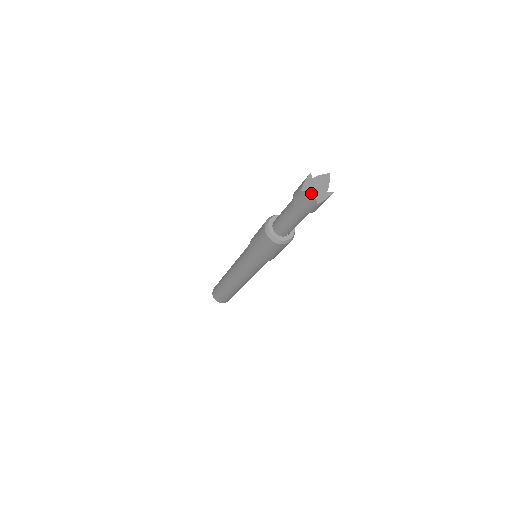
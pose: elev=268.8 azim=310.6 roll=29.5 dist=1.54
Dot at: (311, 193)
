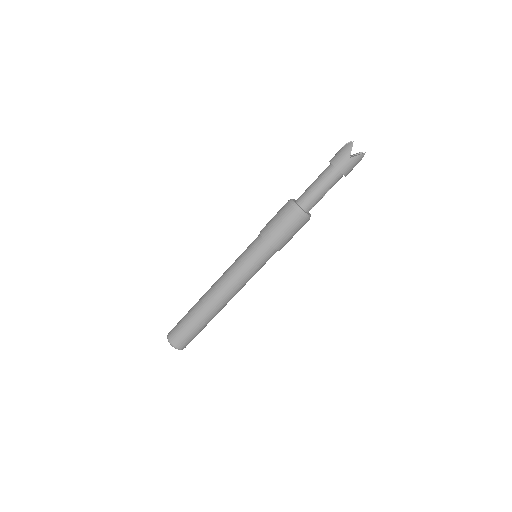
Dot at: (350, 144)
